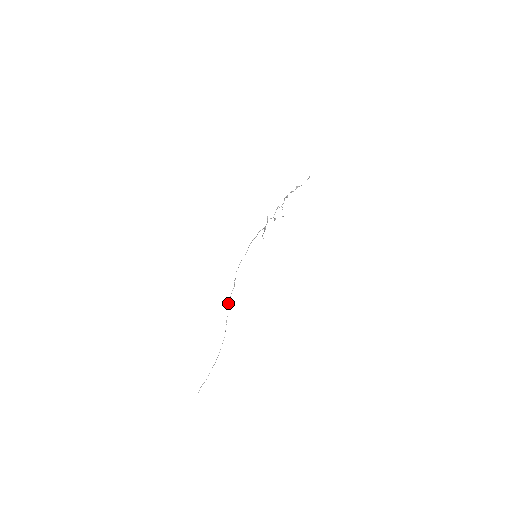
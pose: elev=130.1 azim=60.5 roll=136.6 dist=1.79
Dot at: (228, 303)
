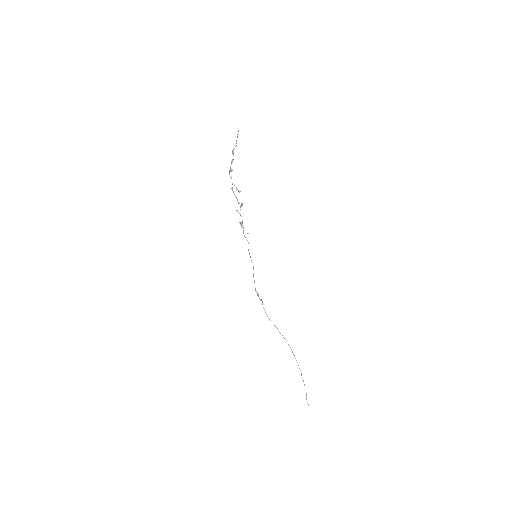
Dot at: (269, 319)
